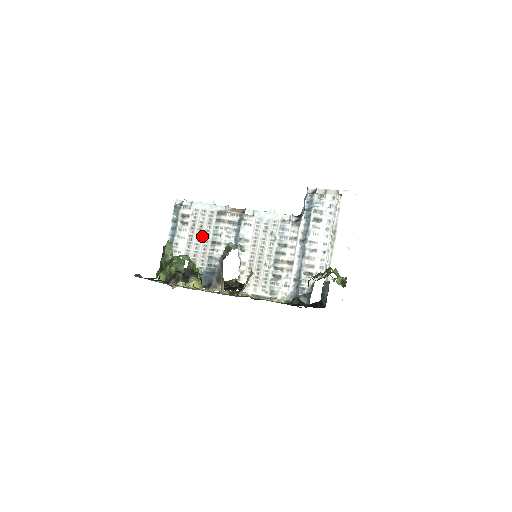
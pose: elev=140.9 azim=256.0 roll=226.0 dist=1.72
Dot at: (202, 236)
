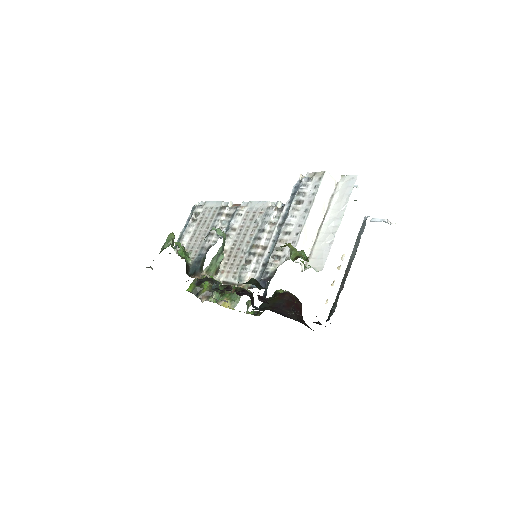
Dot at: (203, 230)
